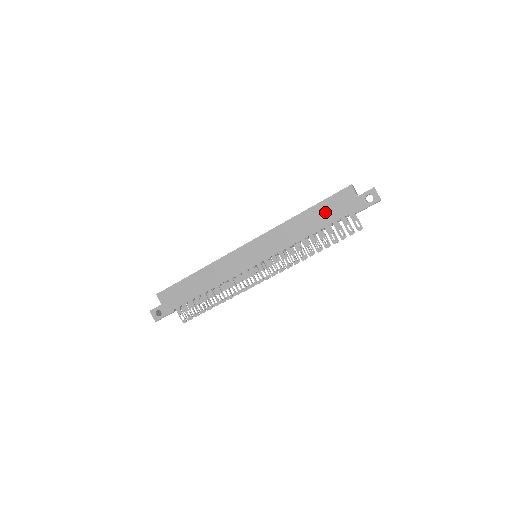
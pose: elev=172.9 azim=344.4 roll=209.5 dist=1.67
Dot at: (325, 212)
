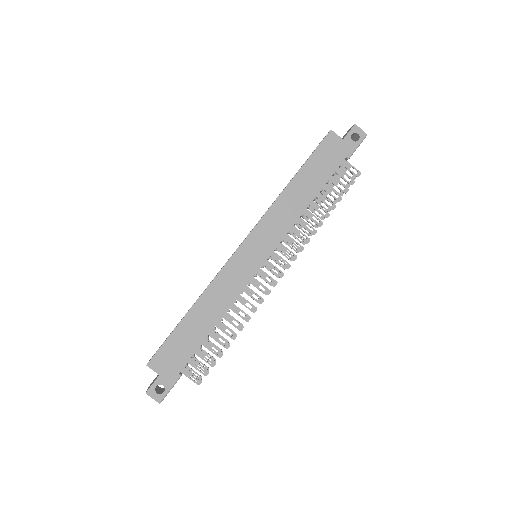
Dot at: (317, 169)
